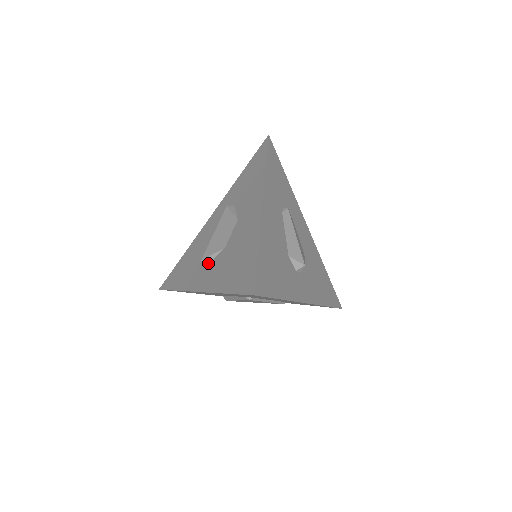
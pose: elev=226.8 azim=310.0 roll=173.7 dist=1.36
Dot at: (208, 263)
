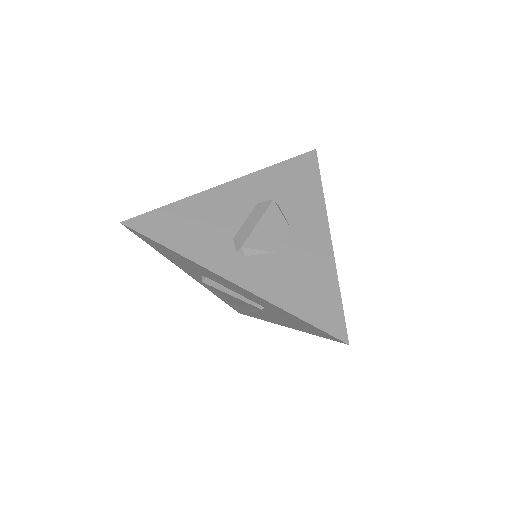
Dot at: (247, 254)
